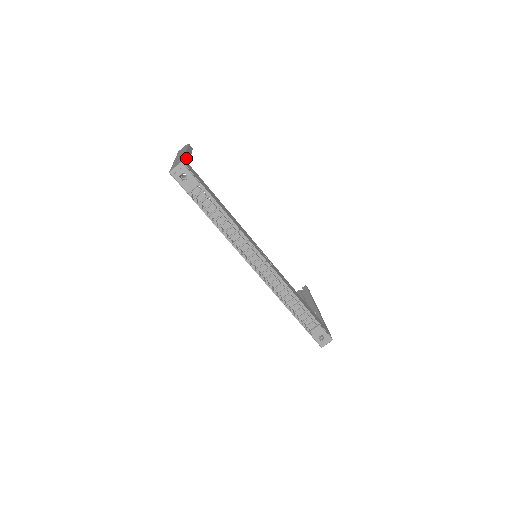
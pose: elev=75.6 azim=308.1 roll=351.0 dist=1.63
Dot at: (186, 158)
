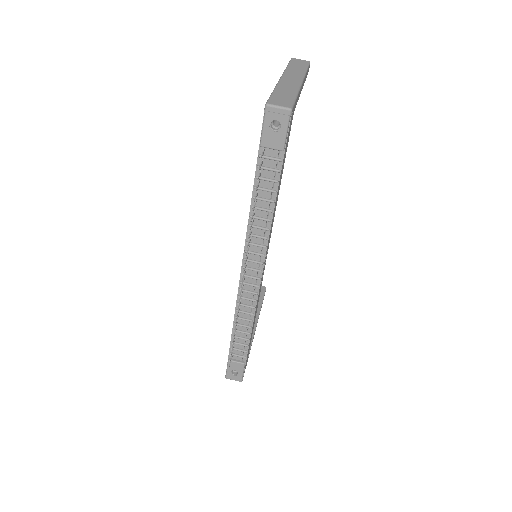
Dot at: occluded
